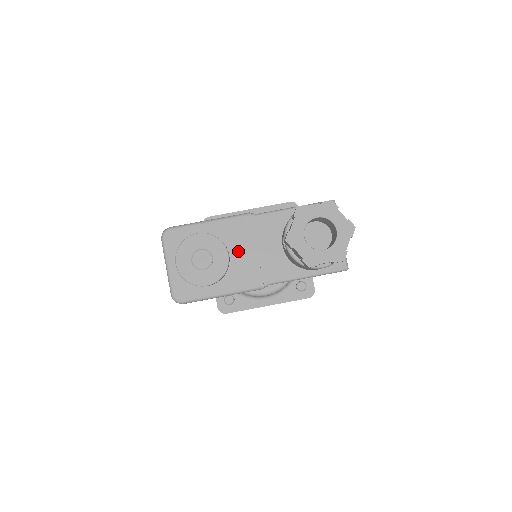
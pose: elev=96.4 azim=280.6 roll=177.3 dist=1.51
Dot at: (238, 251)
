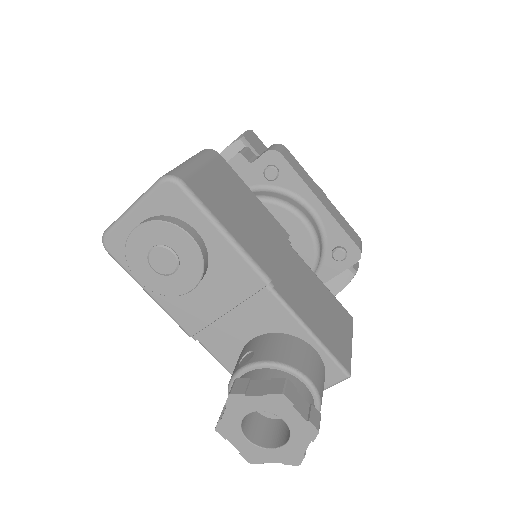
Dot at: (211, 290)
